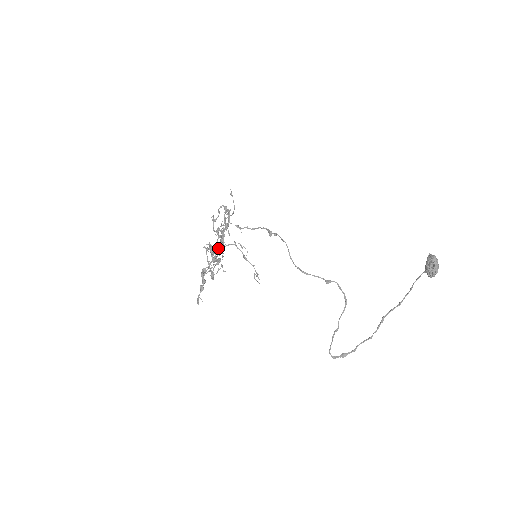
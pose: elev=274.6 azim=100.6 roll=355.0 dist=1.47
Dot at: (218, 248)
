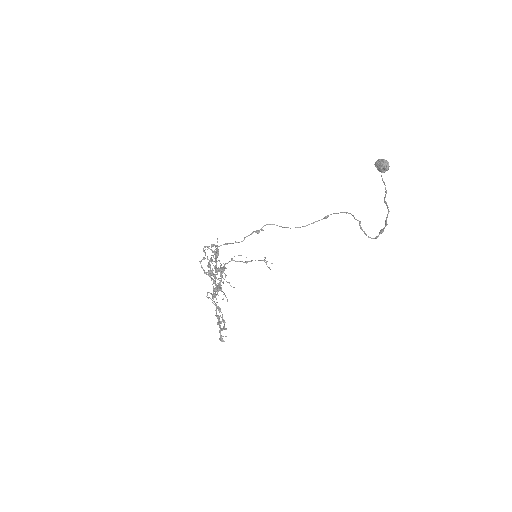
Dot at: (218, 268)
